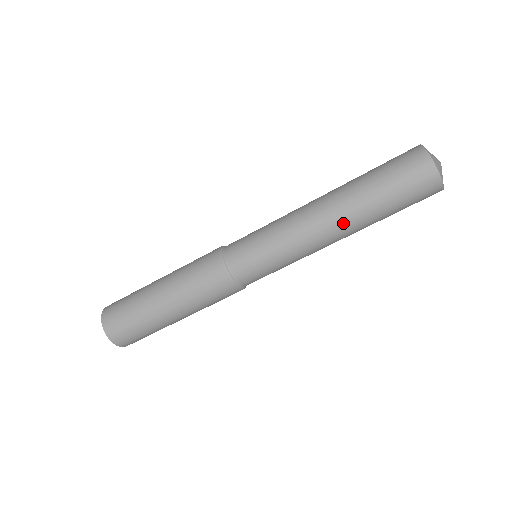
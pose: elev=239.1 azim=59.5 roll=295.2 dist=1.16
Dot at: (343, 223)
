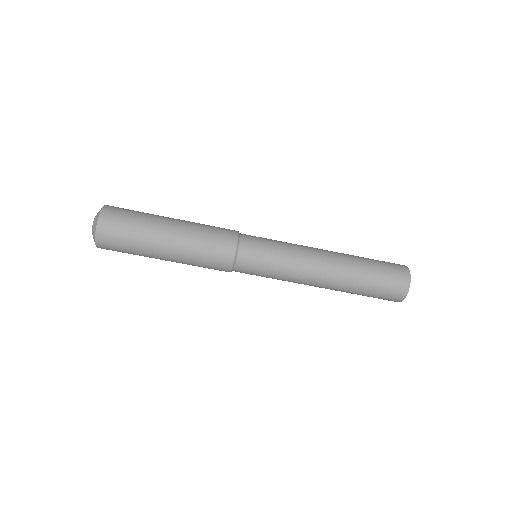
Dot at: (331, 286)
